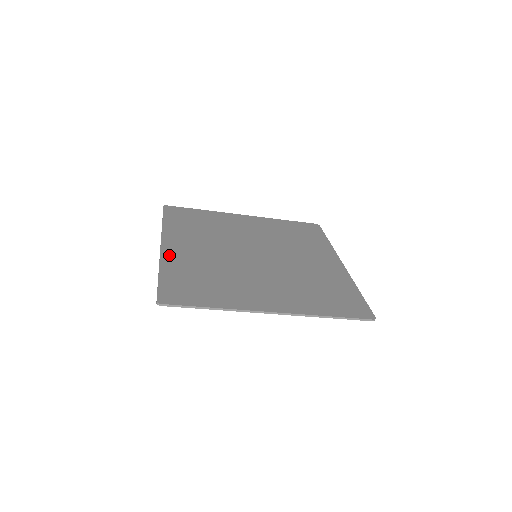
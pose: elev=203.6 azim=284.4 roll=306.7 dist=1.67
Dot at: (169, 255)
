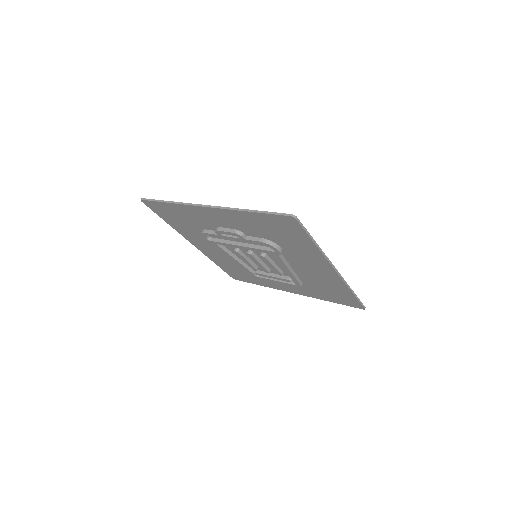
Dot at: occluded
